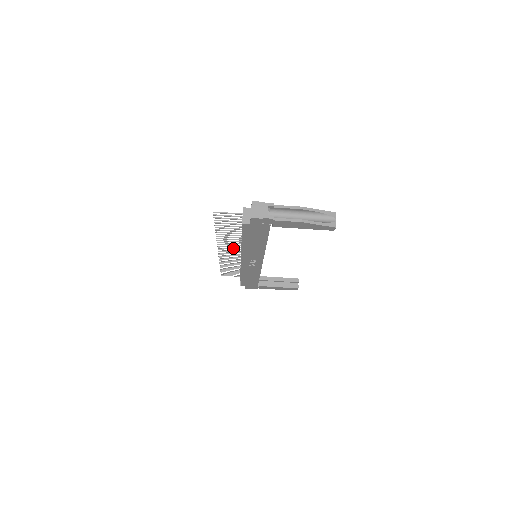
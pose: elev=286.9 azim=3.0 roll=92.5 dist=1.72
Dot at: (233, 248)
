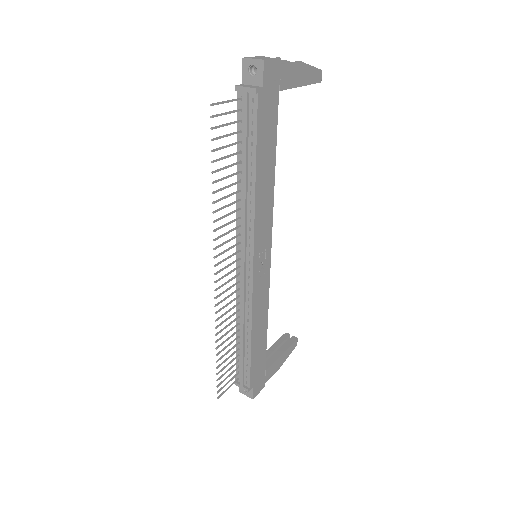
Dot at: occluded
